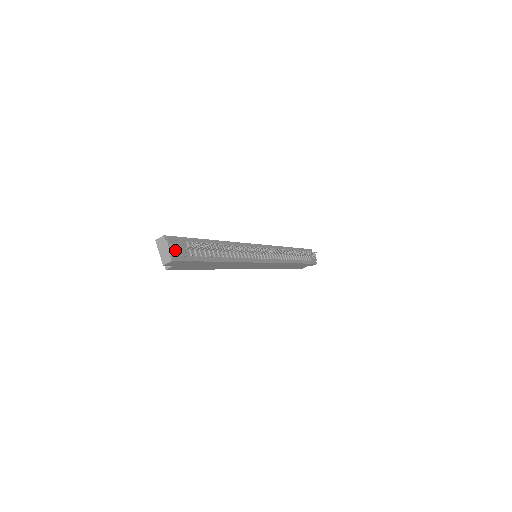
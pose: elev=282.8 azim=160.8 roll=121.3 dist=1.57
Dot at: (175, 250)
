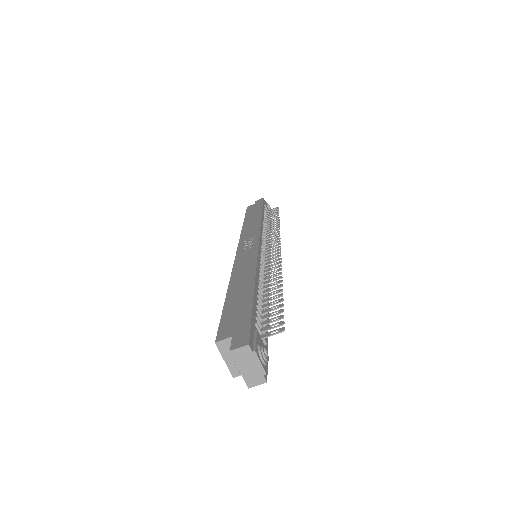
Dot at: (266, 361)
